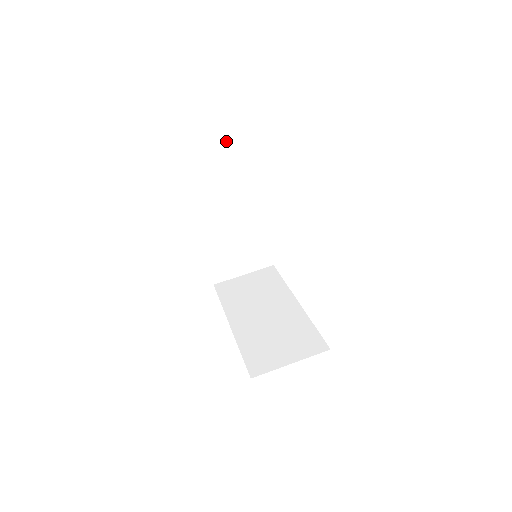
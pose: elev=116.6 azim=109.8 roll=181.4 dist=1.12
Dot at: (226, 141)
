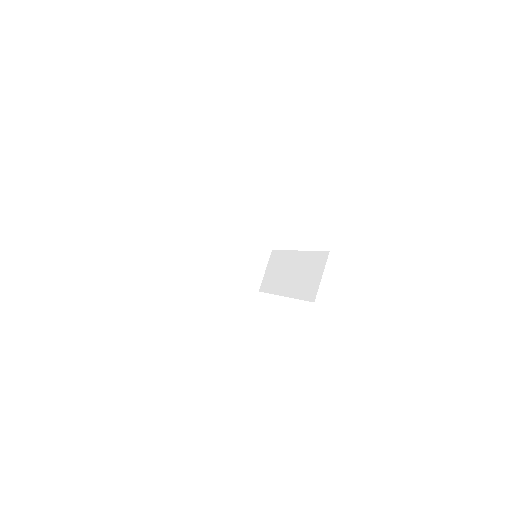
Dot at: (185, 229)
